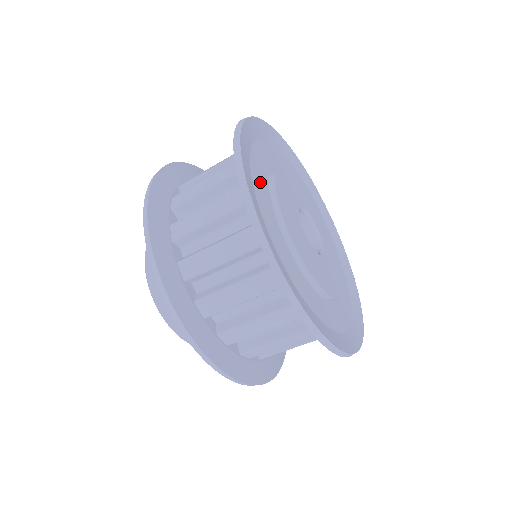
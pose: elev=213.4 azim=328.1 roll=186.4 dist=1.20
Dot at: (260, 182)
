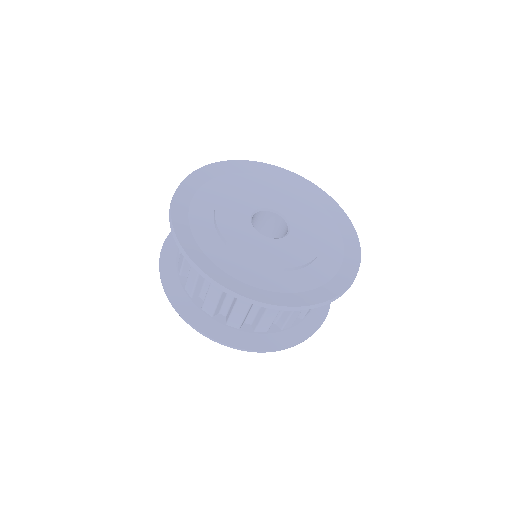
Dot at: (201, 215)
